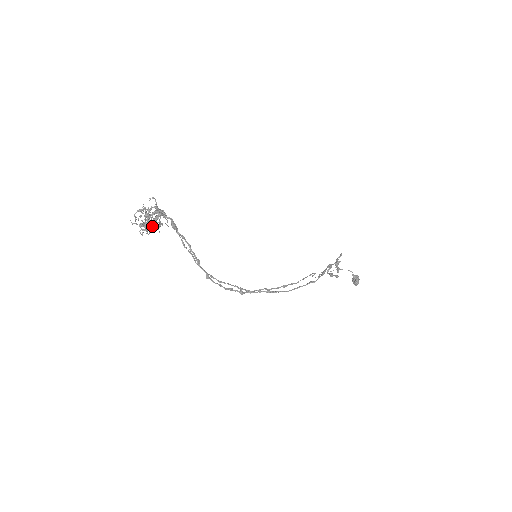
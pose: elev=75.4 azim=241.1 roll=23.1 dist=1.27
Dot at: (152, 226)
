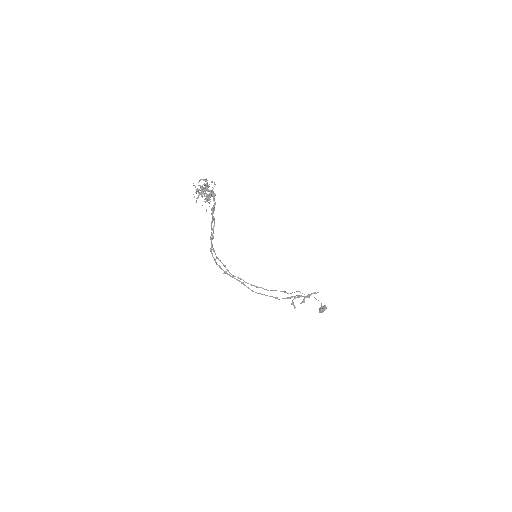
Dot at: occluded
